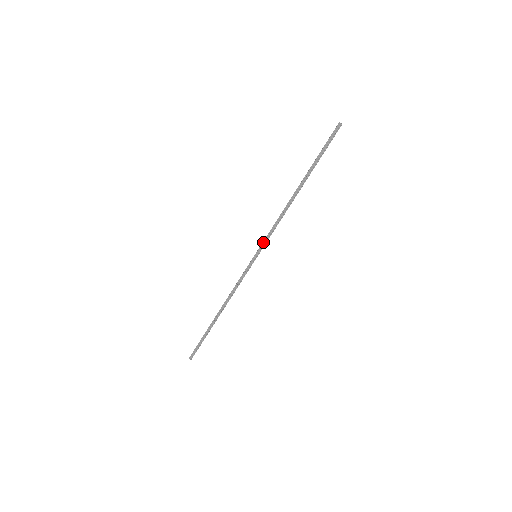
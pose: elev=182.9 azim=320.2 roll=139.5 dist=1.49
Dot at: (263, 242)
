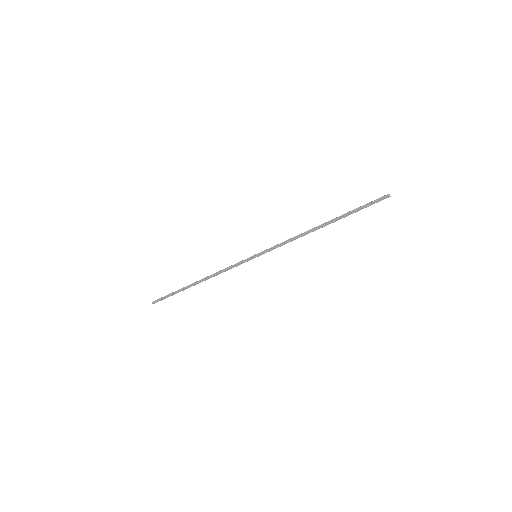
Dot at: (269, 249)
